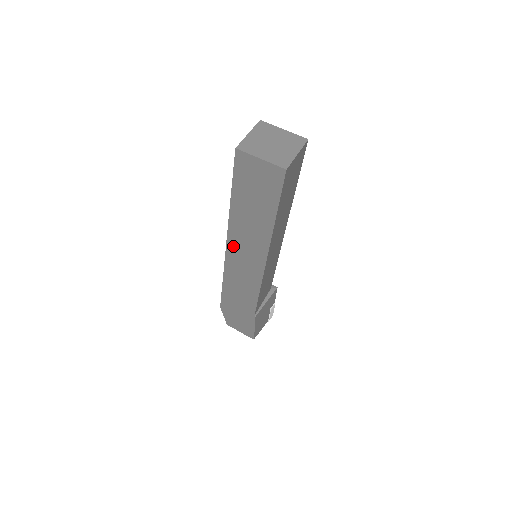
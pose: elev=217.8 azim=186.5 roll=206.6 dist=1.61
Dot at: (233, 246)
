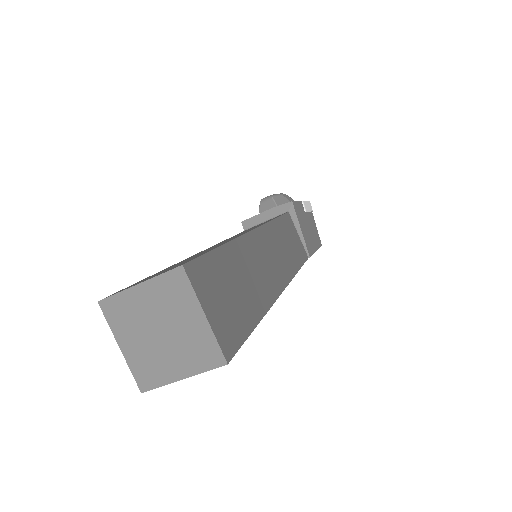
Dot at: occluded
